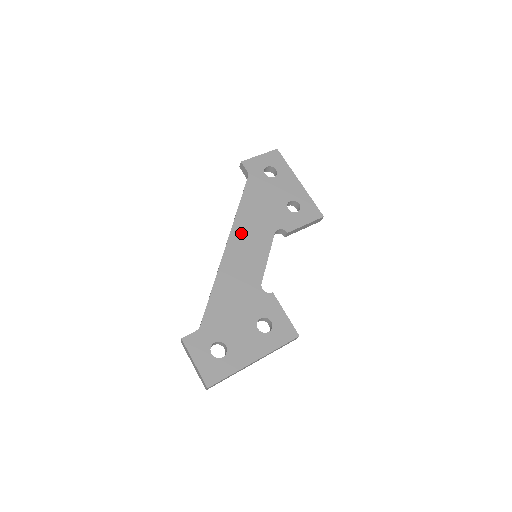
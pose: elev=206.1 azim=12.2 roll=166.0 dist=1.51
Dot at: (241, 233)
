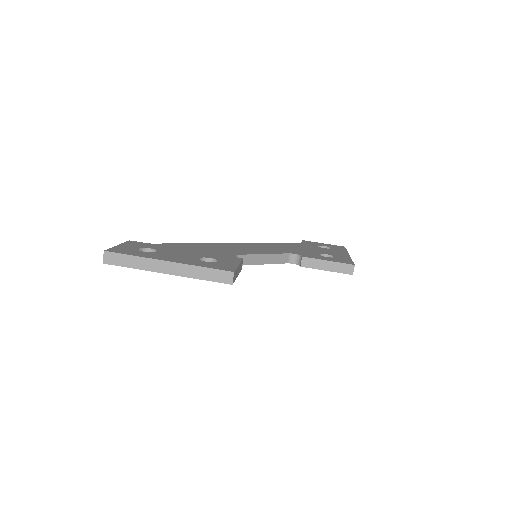
Dot at: (257, 245)
